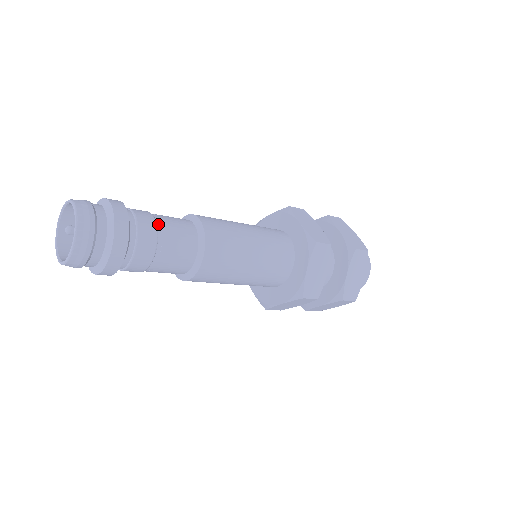
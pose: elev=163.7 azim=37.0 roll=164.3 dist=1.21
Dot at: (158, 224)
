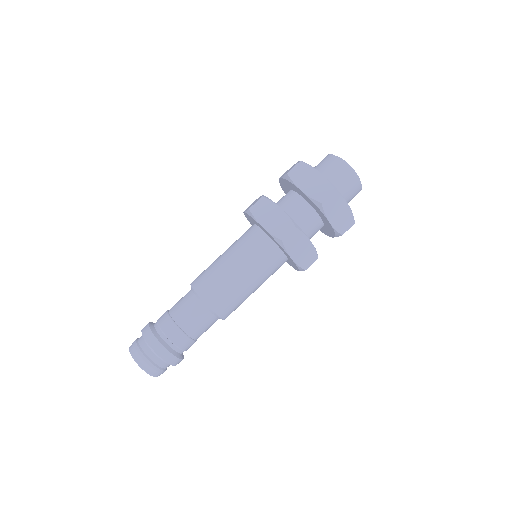
Dot at: (169, 311)
